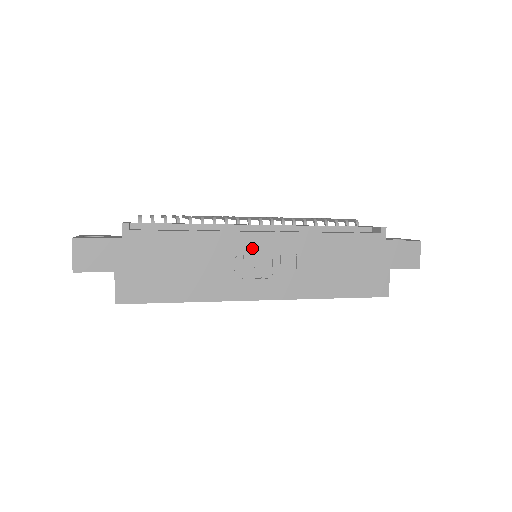
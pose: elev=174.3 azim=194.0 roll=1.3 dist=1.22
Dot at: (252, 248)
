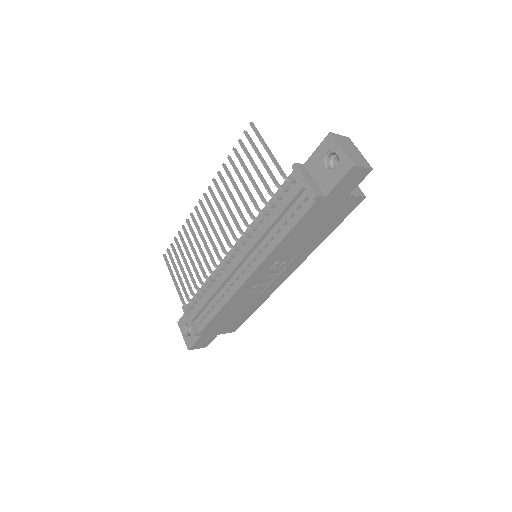
Dot at: (254, 282)
